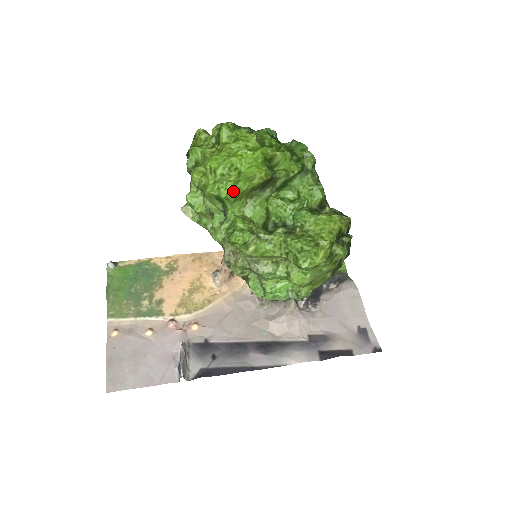
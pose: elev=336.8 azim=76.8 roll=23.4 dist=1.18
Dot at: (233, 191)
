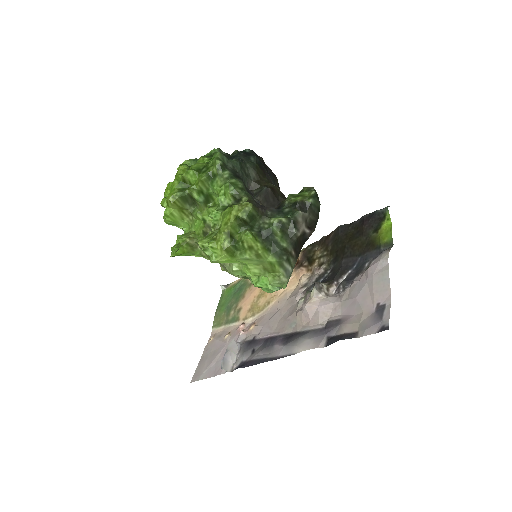
Dot at: (165, 218)
